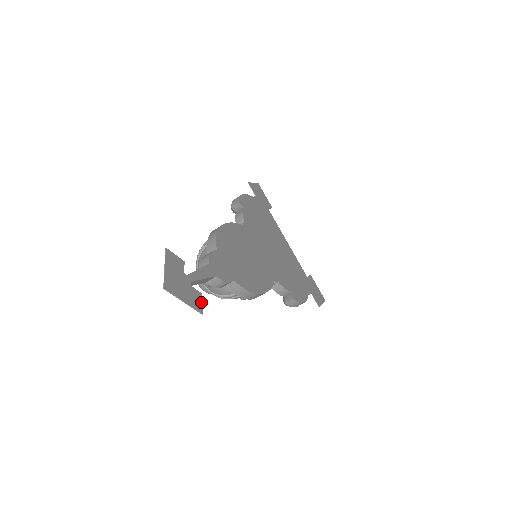
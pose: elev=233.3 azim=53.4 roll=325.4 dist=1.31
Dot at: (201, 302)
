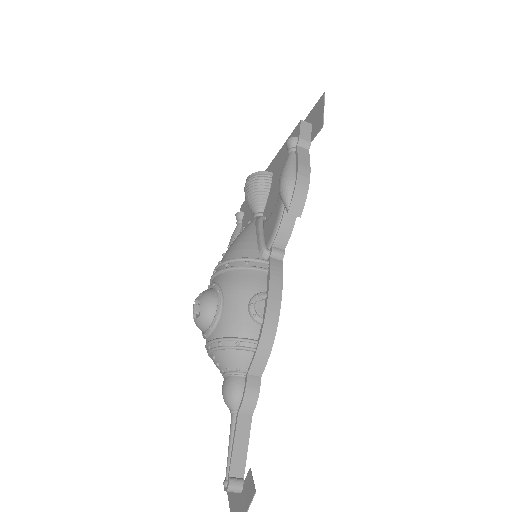
Dot at: occluded
